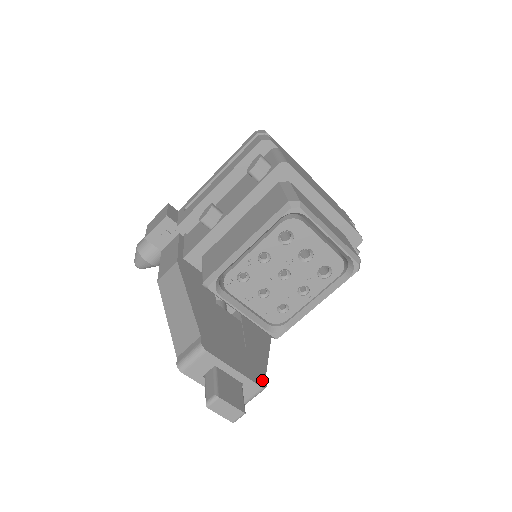
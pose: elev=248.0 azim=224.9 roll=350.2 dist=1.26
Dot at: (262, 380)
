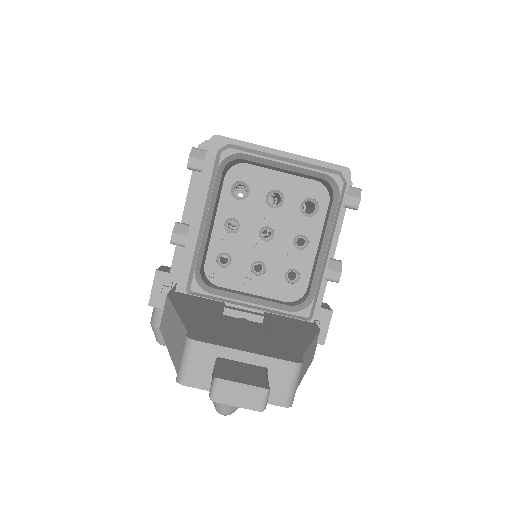
Dot at: (295, 358)
